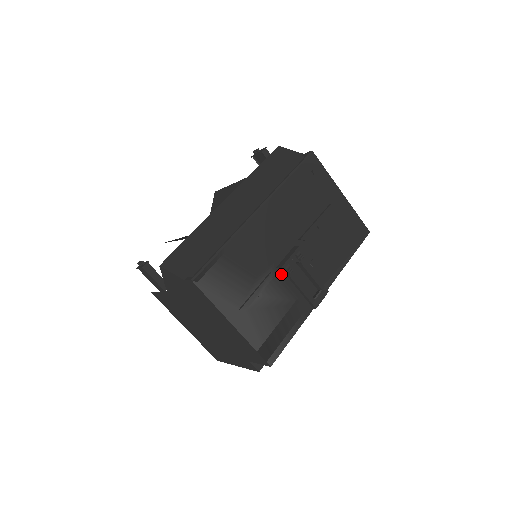
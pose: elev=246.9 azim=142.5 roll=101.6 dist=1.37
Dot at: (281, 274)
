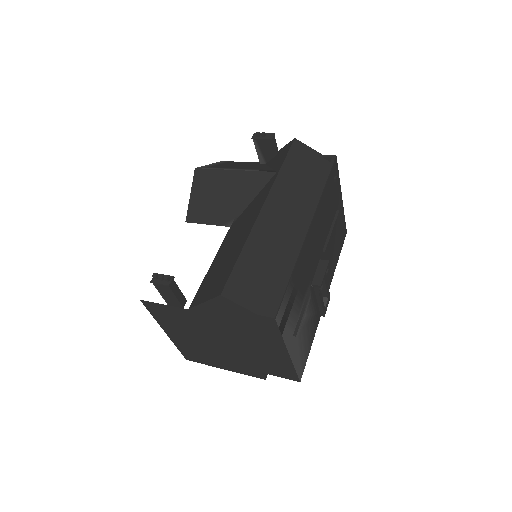
Dot at: (312, 290)
